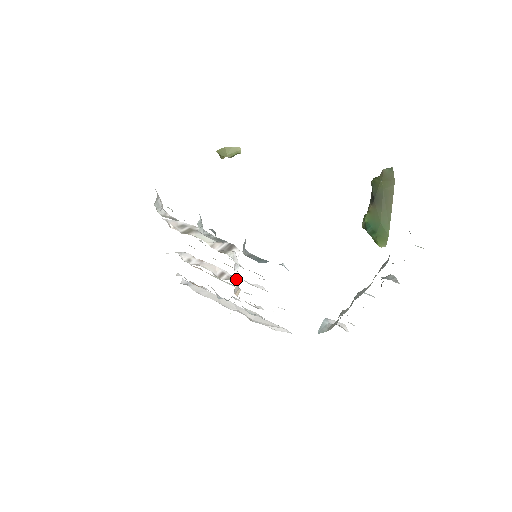
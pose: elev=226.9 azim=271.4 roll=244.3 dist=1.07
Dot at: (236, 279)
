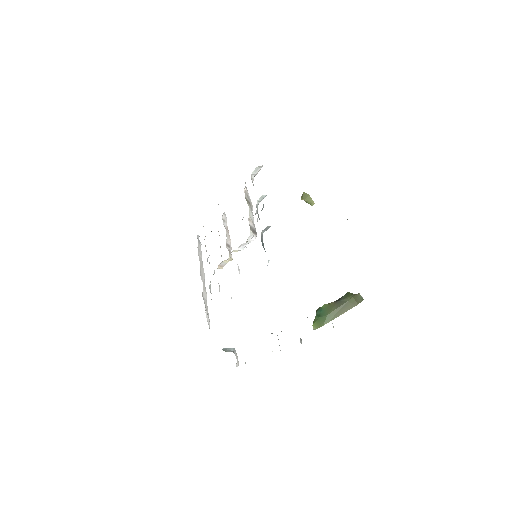
Dot at: (231, 257)
